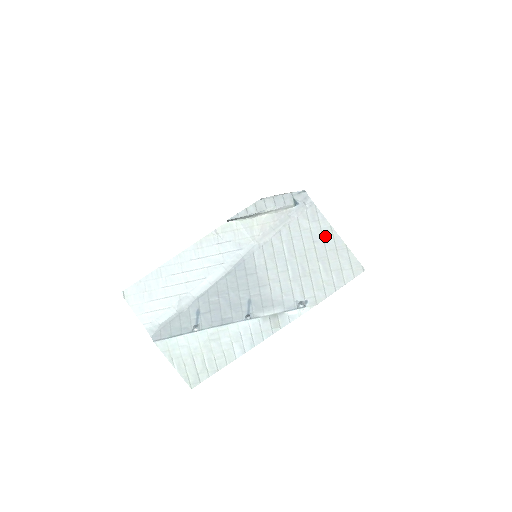
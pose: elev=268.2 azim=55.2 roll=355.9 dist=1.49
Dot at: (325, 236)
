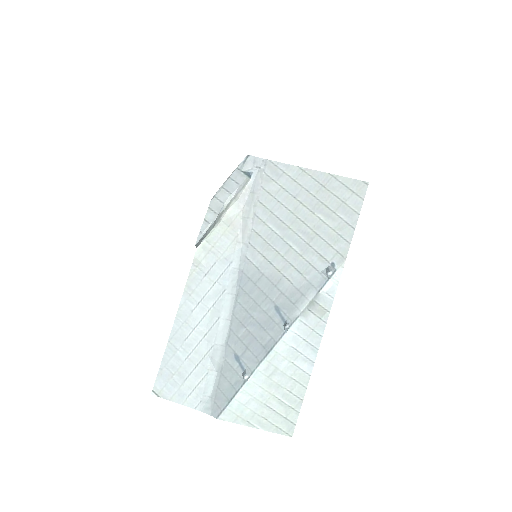
Dot at: (302, 182)
